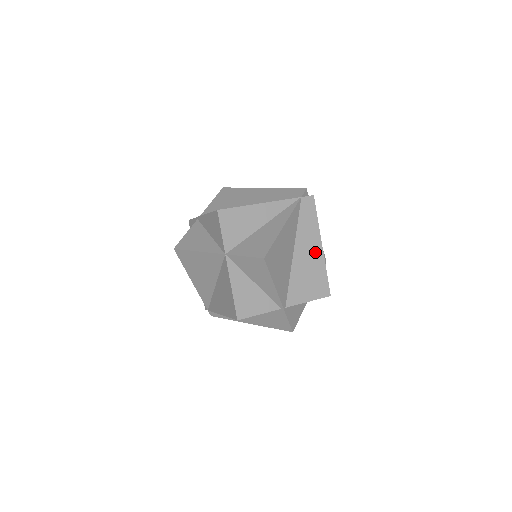
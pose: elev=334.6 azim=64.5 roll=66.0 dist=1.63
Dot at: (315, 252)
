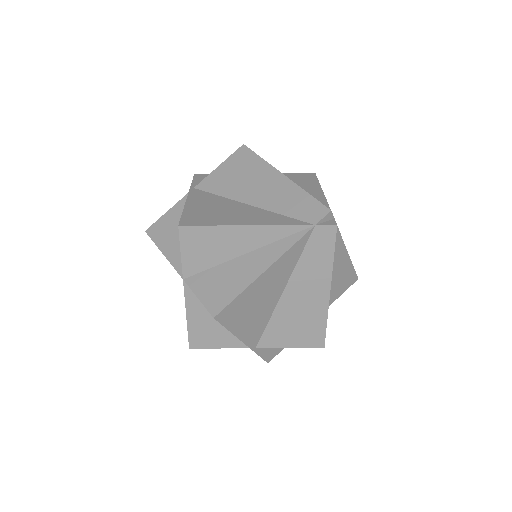
Dot at: (316, 296)
